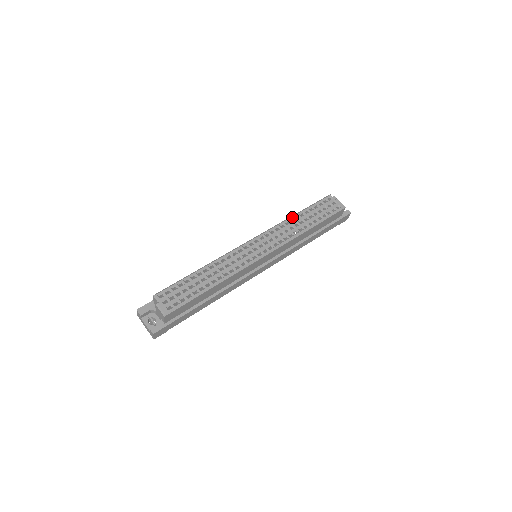
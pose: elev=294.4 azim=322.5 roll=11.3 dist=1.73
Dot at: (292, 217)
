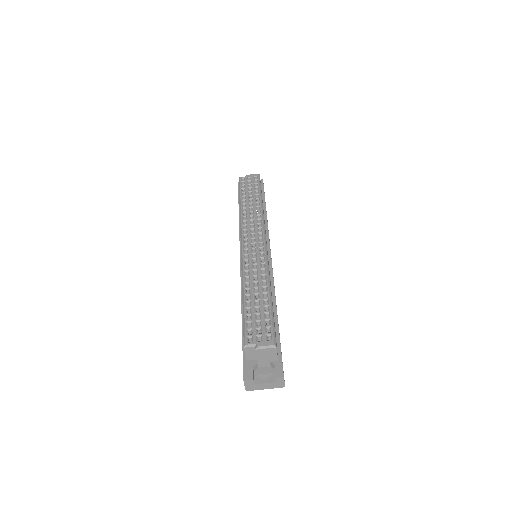
Dot at: (241, 208)
